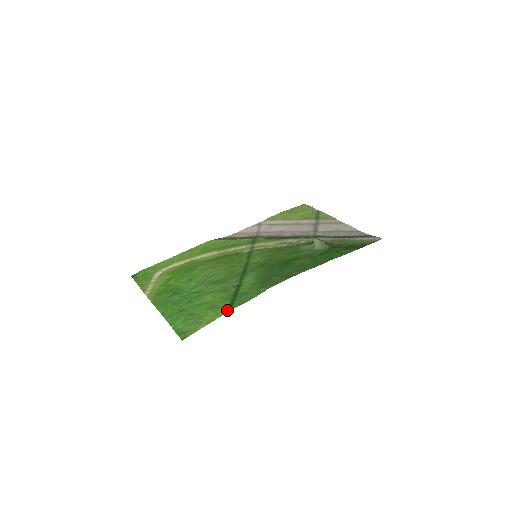
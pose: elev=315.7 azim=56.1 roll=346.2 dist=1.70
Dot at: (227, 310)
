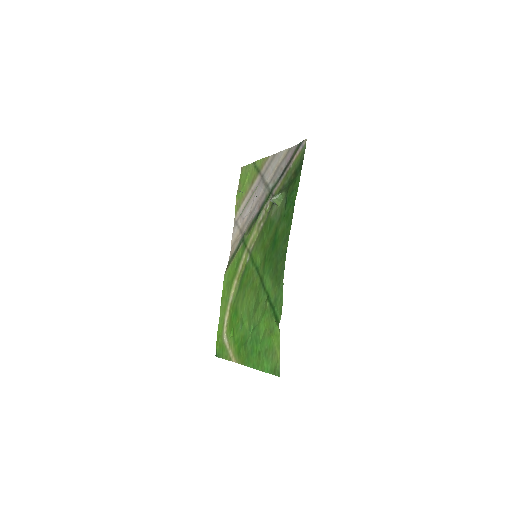
Dot at: (278, 327)
